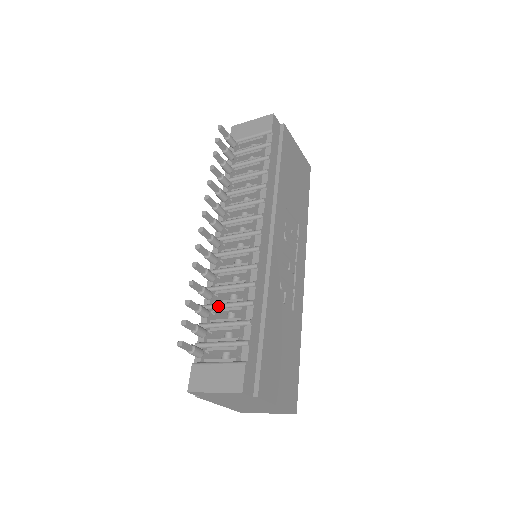
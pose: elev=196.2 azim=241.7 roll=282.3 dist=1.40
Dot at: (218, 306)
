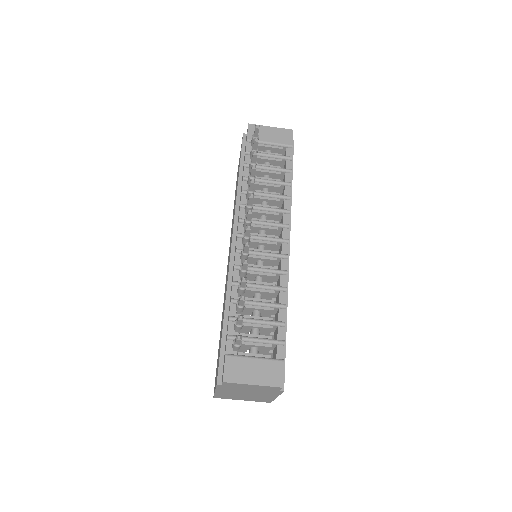
Dot at: (250, 303)
